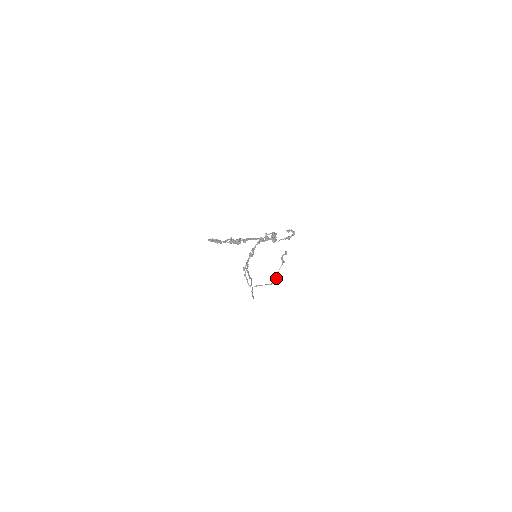
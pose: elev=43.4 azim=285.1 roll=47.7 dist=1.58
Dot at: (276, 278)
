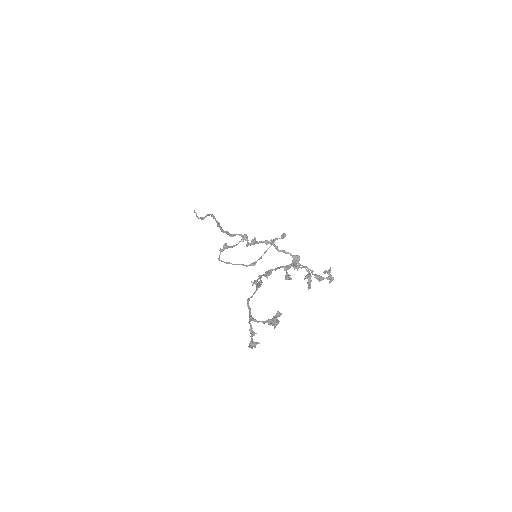
Dot at: (256, 262)
